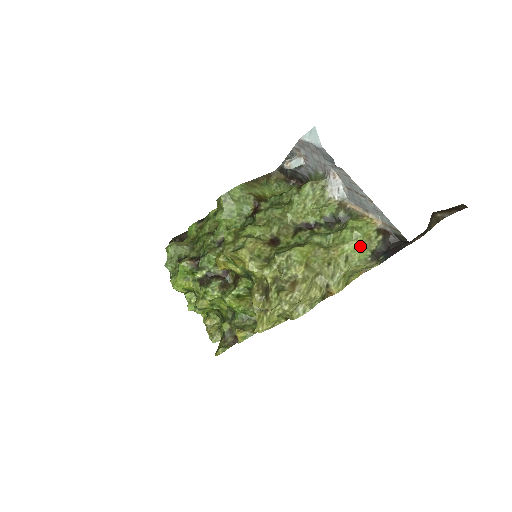
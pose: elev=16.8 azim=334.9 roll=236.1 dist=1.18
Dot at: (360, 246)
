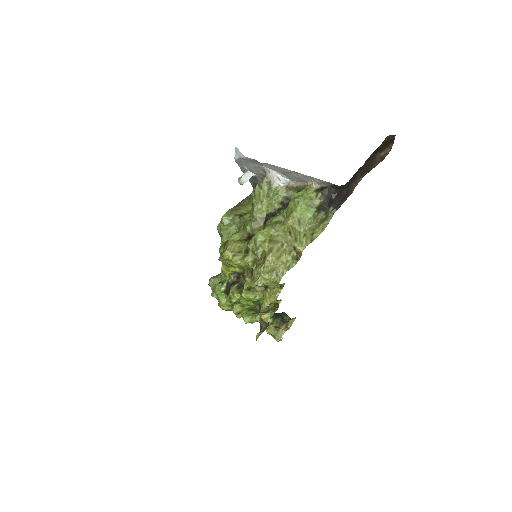
Dot at: (304, 208)
